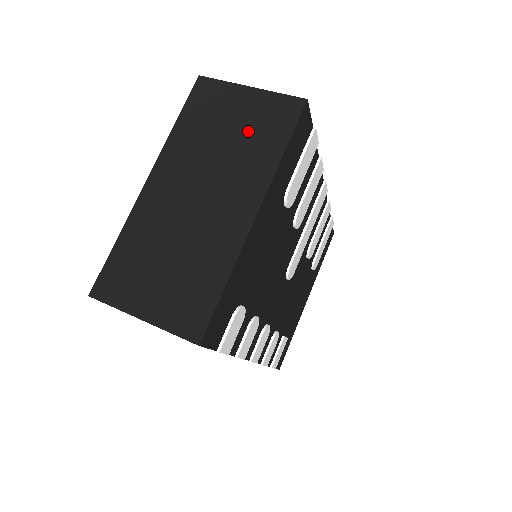
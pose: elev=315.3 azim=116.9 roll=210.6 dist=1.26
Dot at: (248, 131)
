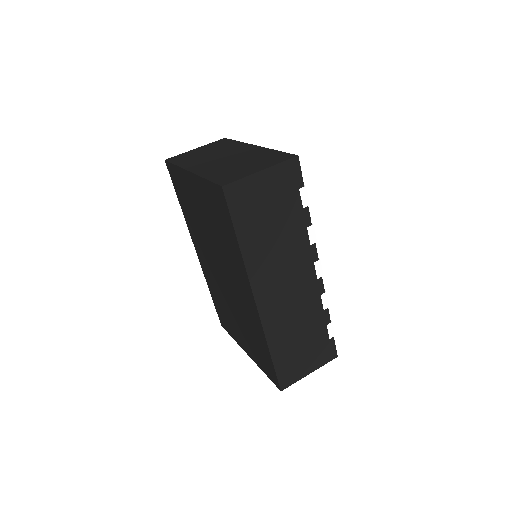
Dot at: (214, 148)
